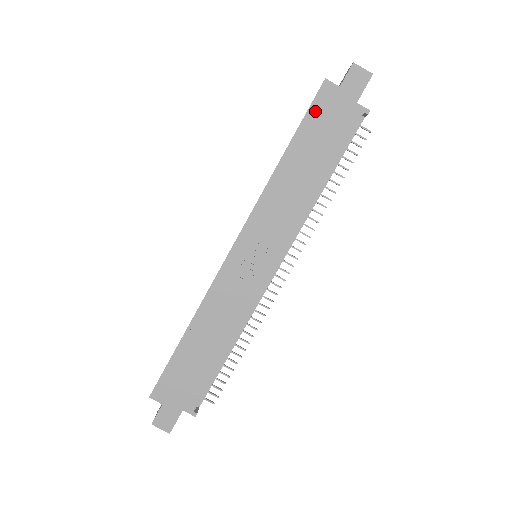
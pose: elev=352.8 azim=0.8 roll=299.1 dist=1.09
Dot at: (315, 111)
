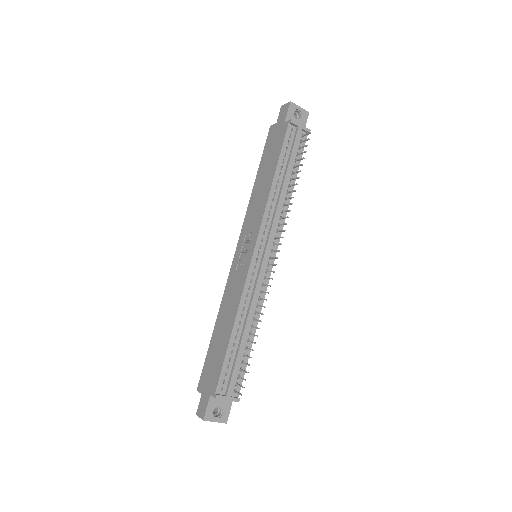
Dot at: (267, 145)
